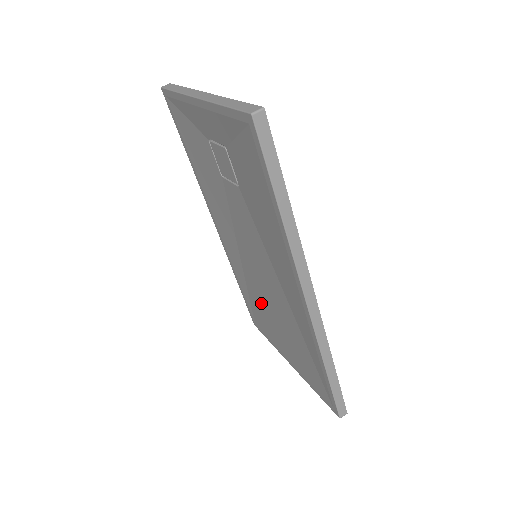
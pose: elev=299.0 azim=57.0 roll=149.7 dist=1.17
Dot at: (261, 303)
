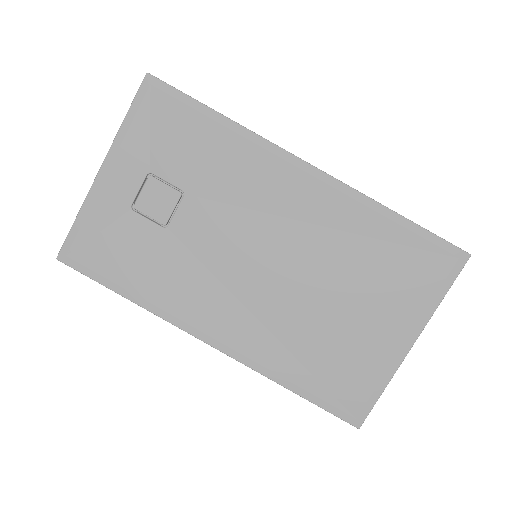
Dot at: (318, 329)
